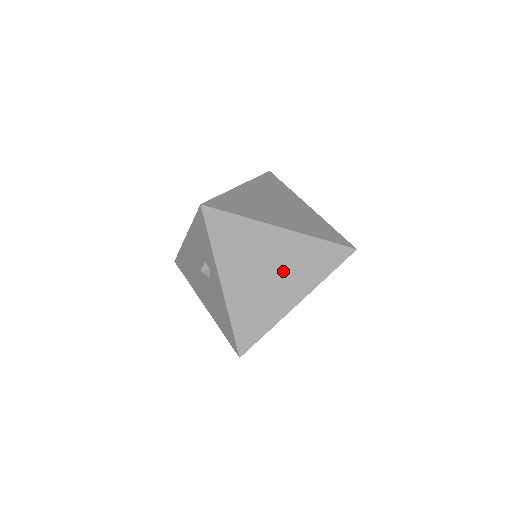
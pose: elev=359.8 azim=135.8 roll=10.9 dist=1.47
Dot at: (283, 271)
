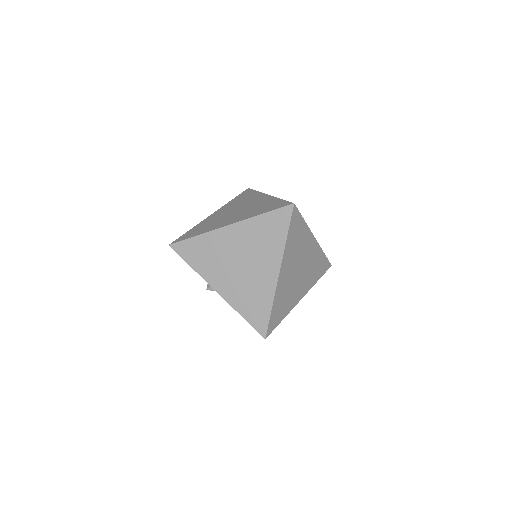
Dot at: (251, 255)
